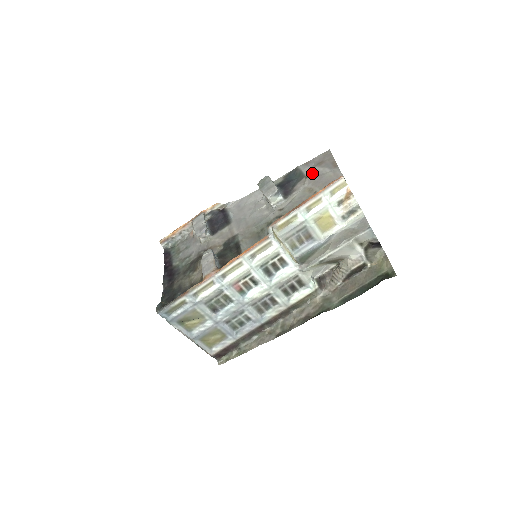
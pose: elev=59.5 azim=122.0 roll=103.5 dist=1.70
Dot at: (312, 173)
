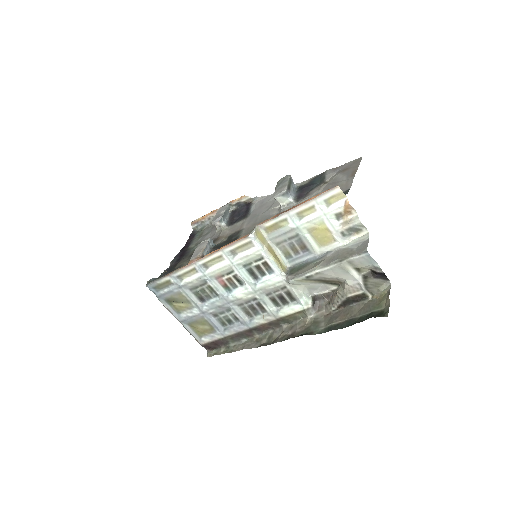
Dot at: (332, 179)
